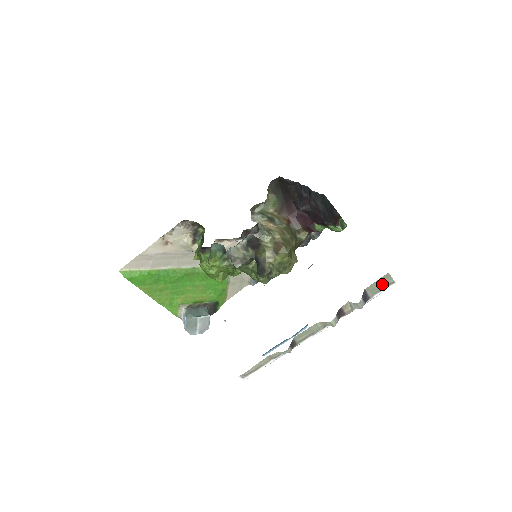
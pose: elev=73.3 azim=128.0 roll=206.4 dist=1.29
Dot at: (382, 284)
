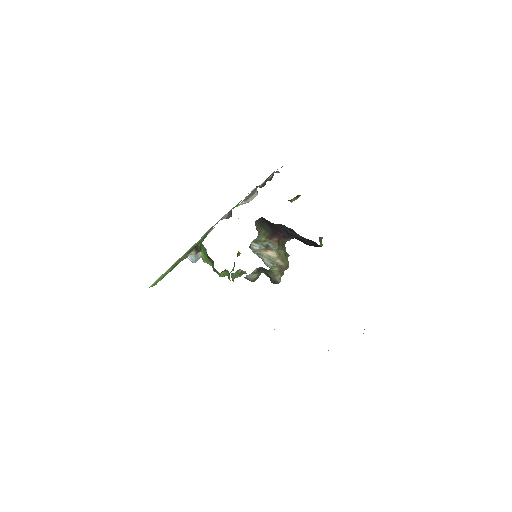
Dot at: occluded
